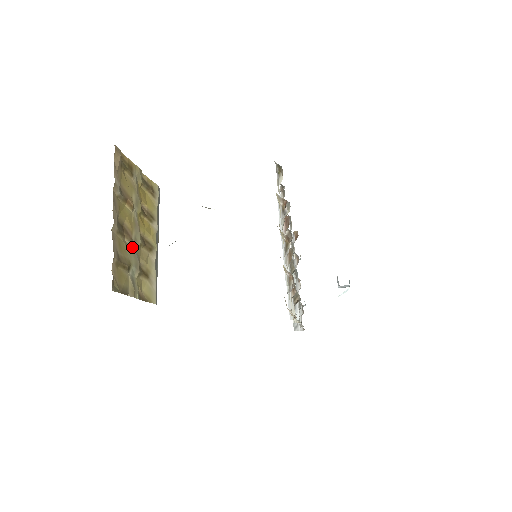
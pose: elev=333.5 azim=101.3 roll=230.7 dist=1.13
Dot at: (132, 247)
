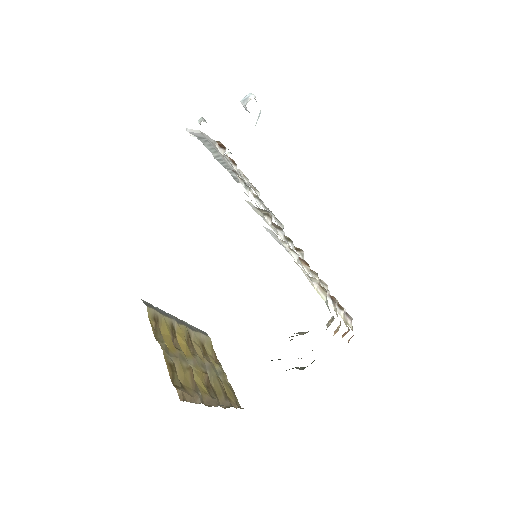
Dot at: (208, 372)
